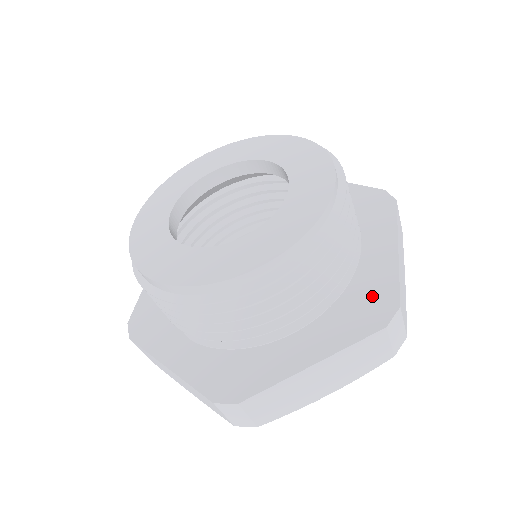
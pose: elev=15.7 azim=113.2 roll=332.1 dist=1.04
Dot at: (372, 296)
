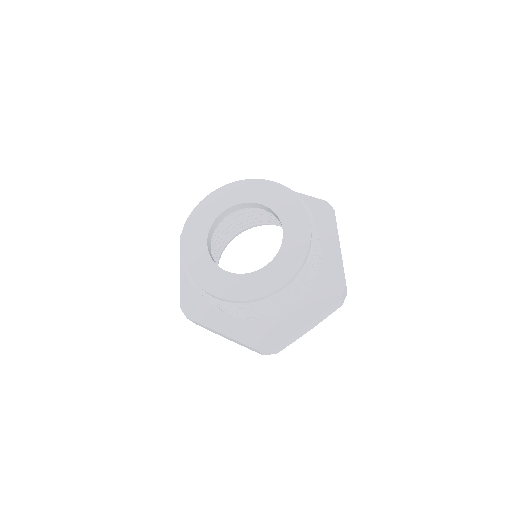
Dot at: (330, 279)
